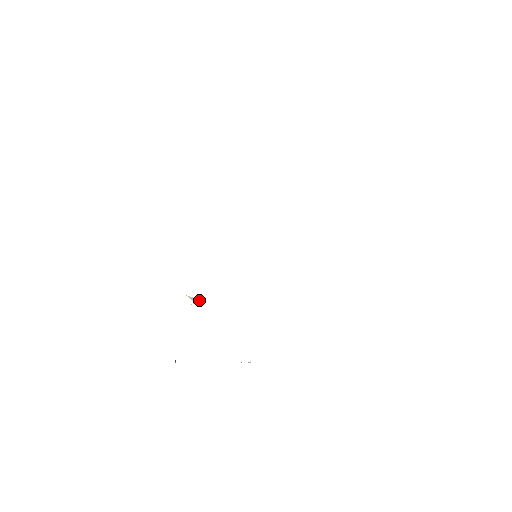
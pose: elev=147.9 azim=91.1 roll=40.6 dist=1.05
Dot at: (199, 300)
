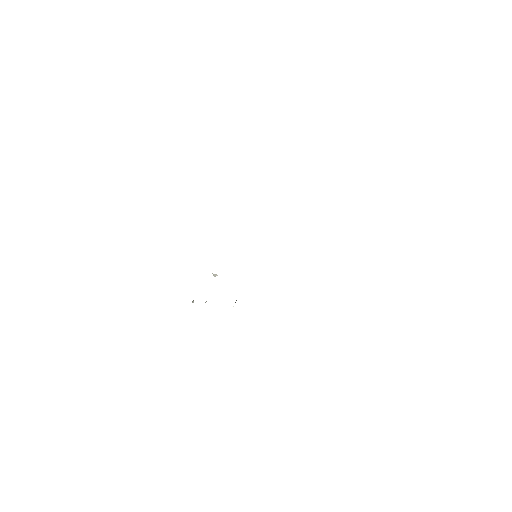
Dot at: (217, 275)
